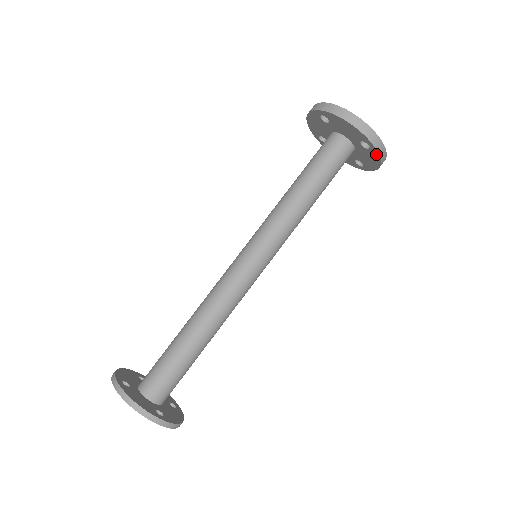
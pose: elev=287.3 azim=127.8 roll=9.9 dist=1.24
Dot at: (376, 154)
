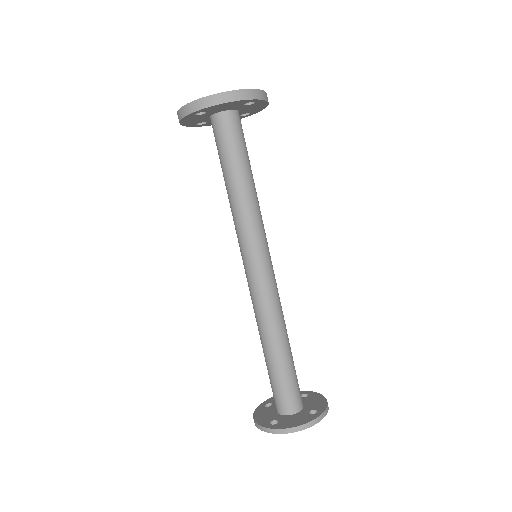
Dot at: (262, 102)
